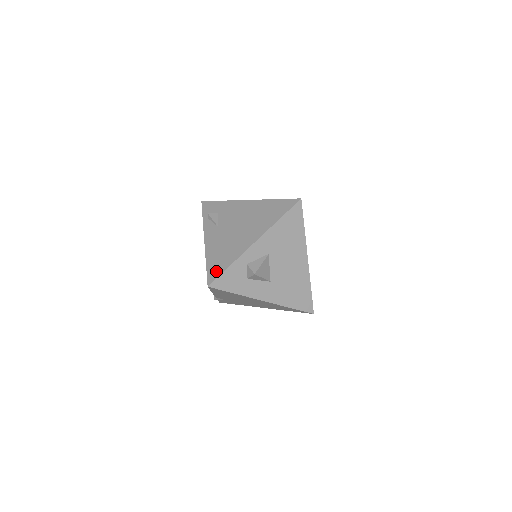
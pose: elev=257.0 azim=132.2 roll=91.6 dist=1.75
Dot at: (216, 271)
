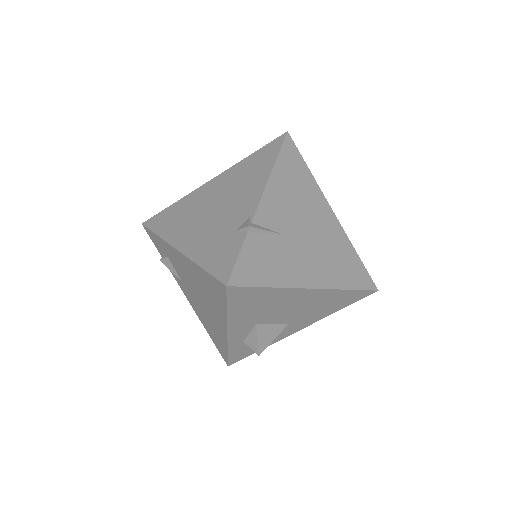
Dot at: (221, 352)
